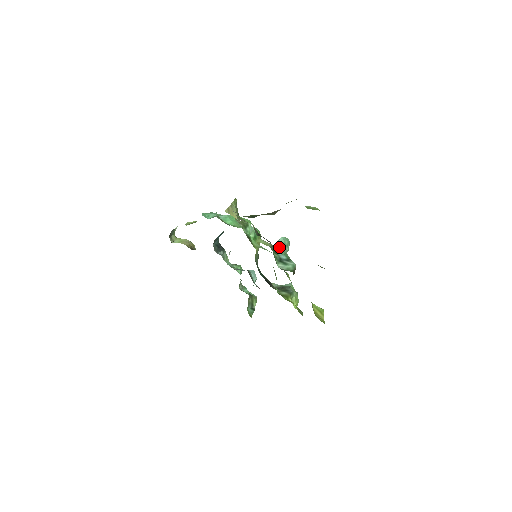
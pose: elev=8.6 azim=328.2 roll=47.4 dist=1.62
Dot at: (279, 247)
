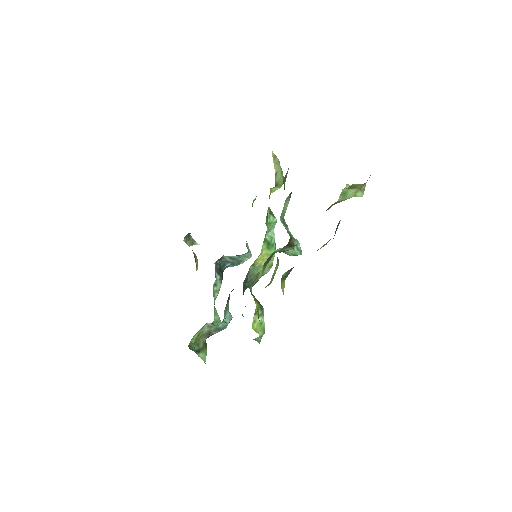
Dot at: occluded
